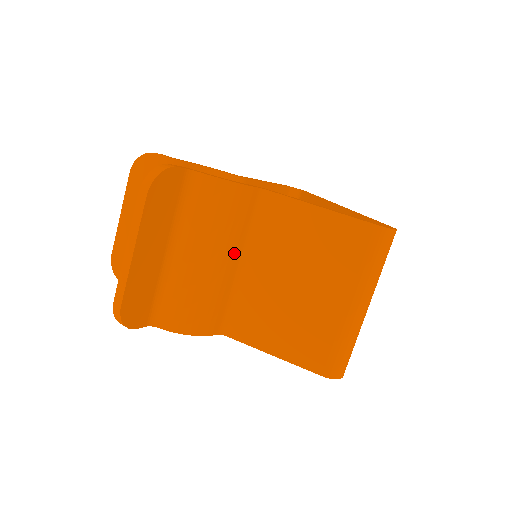
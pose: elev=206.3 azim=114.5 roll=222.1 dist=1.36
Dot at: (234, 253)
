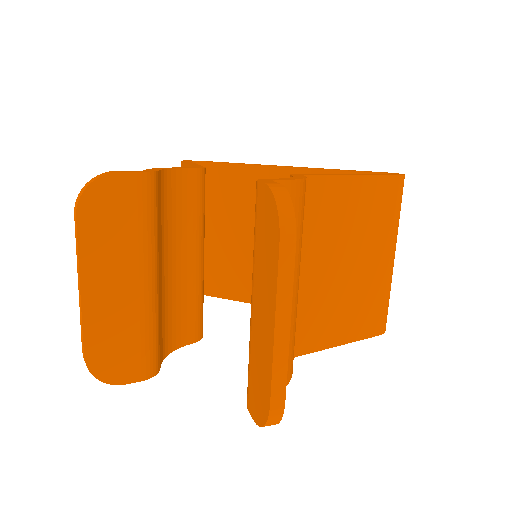
Dot at: occluded
